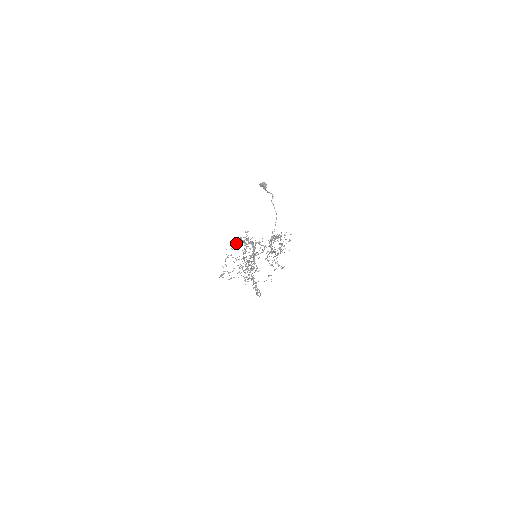
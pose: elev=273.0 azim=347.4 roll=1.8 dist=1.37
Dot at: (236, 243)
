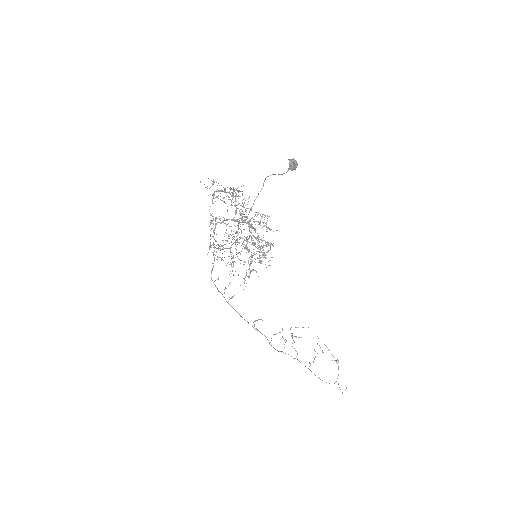
Dot at: (242, 218)
